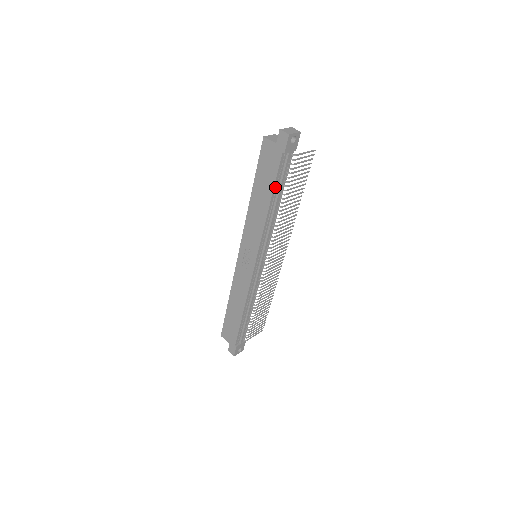
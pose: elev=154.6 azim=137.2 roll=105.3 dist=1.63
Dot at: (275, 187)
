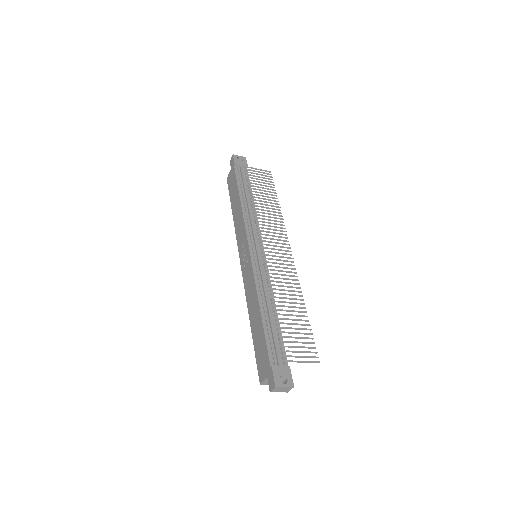
Dot at: (240, 187)
